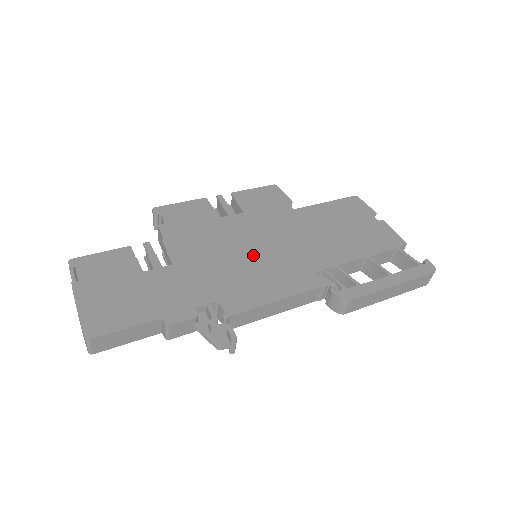
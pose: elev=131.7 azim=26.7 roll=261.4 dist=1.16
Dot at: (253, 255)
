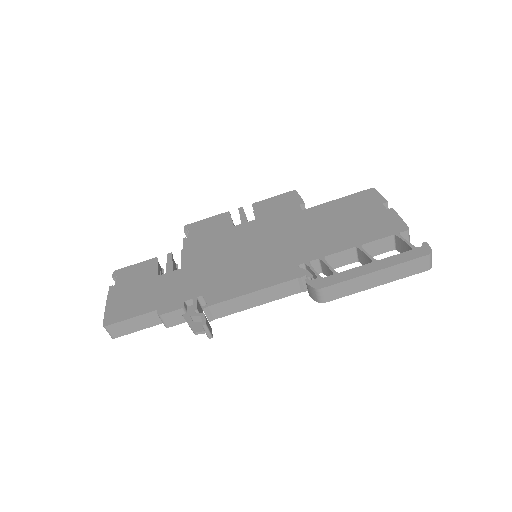
Dot at: (248, 255)
